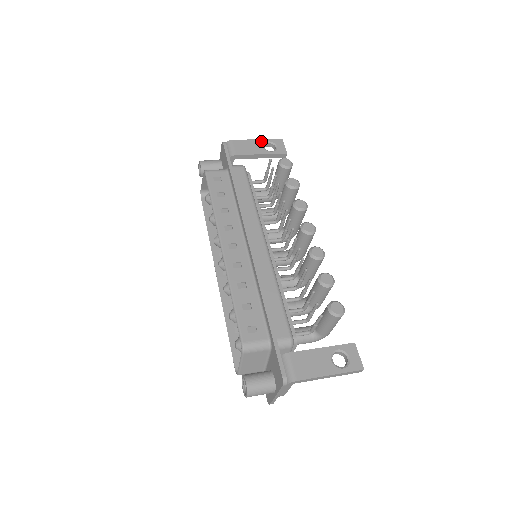
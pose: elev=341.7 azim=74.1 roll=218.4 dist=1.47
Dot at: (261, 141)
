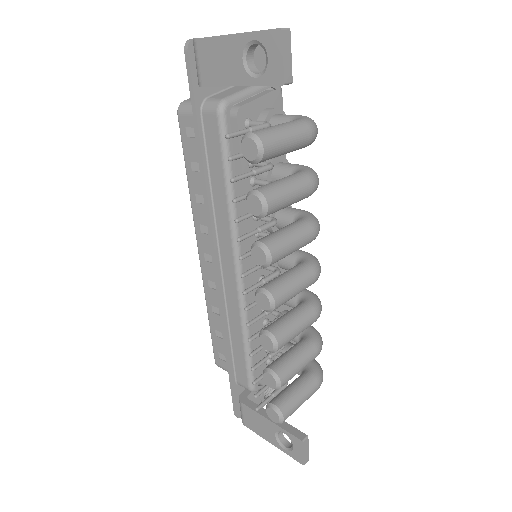
Dot at: (240, 40)
